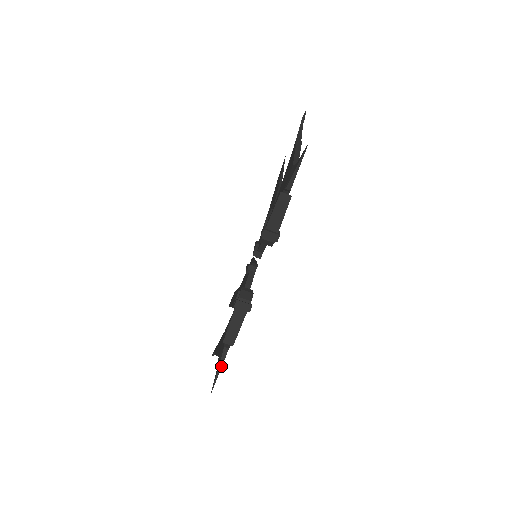
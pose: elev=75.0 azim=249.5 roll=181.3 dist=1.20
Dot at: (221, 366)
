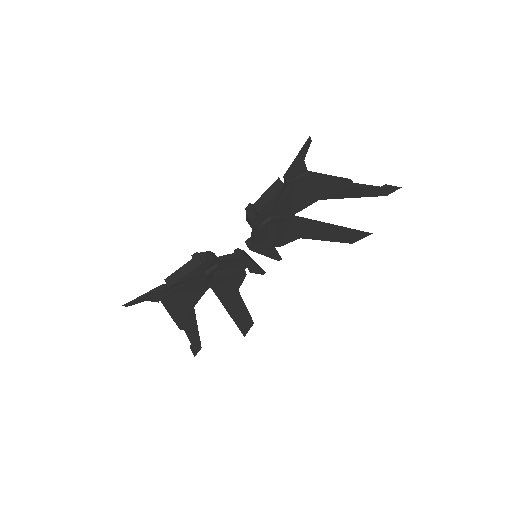
Dot at: (148, 294)
